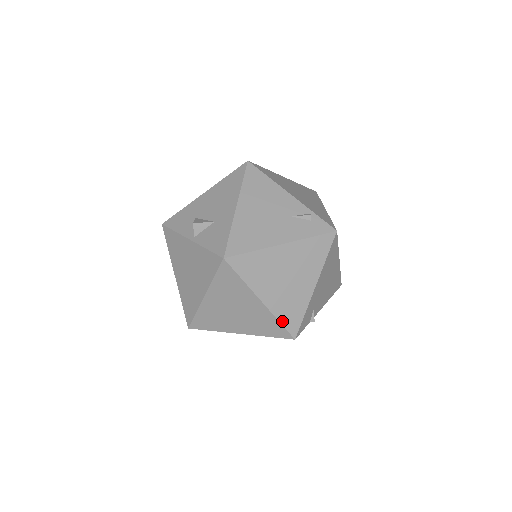
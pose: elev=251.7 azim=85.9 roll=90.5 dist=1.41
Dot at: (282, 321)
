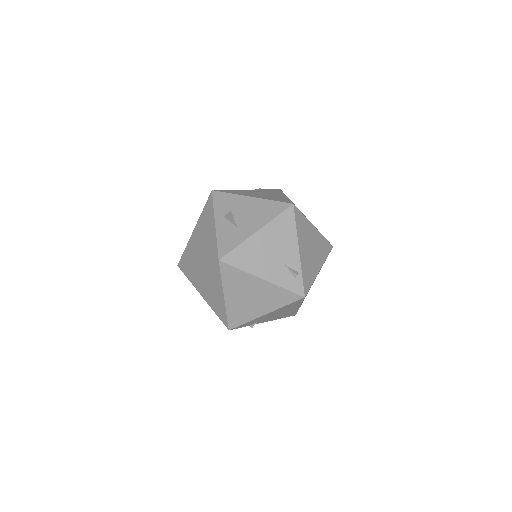
Dot at: (229, 316)
